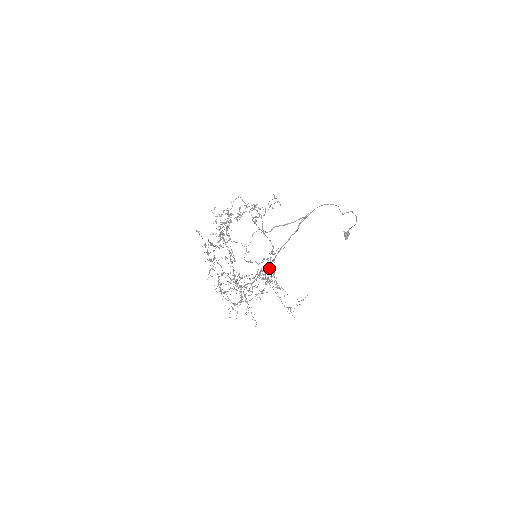
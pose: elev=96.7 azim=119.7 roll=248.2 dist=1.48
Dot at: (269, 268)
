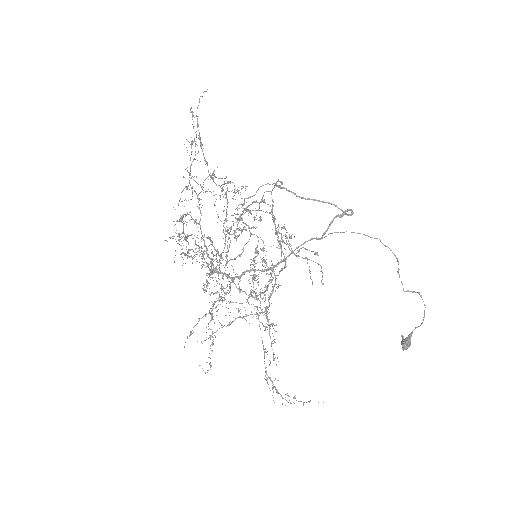
Dot at: occluded
